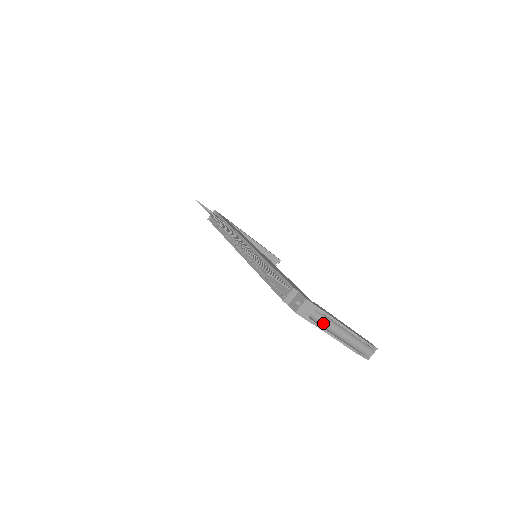
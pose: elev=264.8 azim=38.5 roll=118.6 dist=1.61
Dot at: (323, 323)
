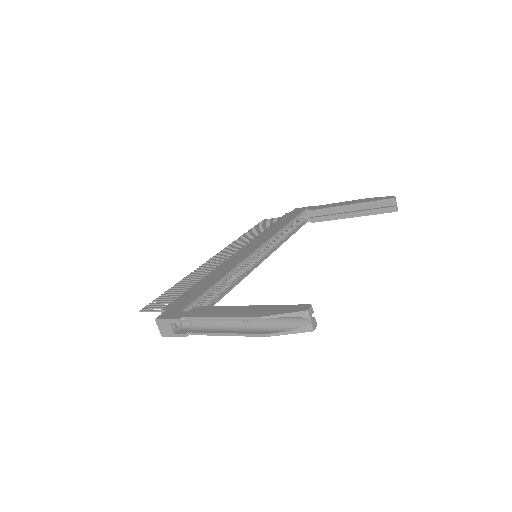
Dot at: (210, 324)
